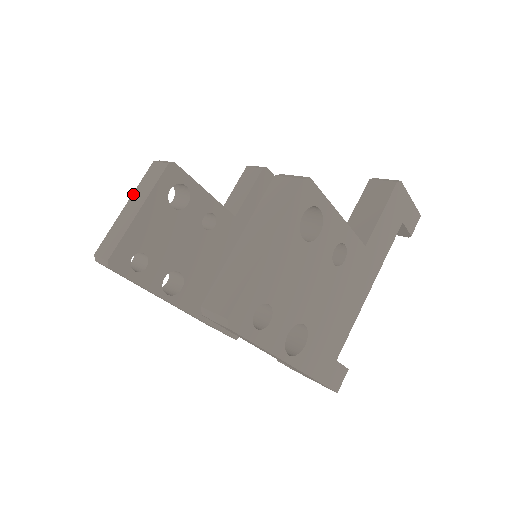
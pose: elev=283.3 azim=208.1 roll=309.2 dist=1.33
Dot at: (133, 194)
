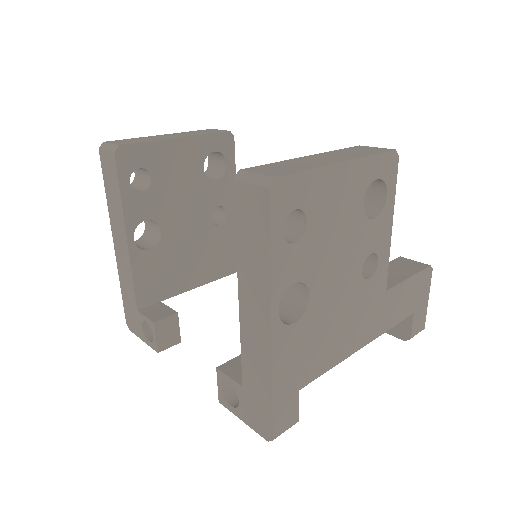
Dot at: (177, 133)
